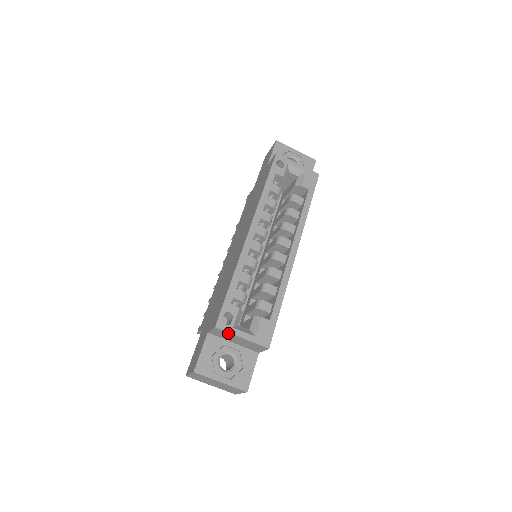
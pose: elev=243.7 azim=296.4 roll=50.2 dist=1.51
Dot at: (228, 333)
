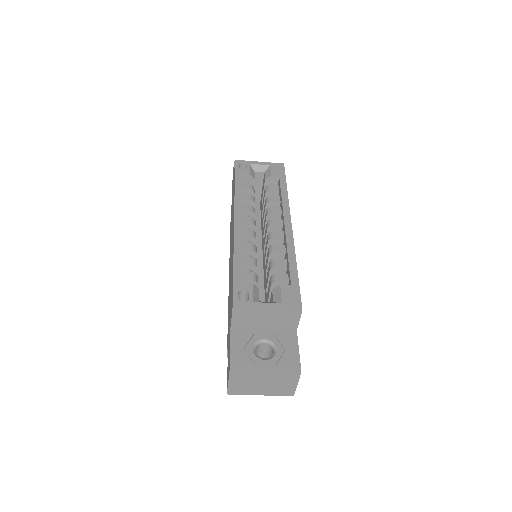
Dot at: (250, 310)
